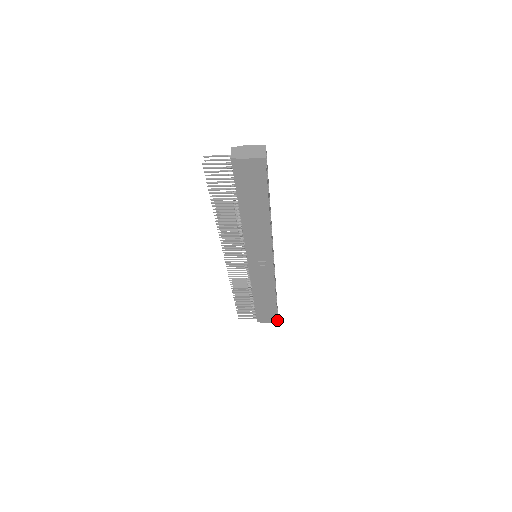
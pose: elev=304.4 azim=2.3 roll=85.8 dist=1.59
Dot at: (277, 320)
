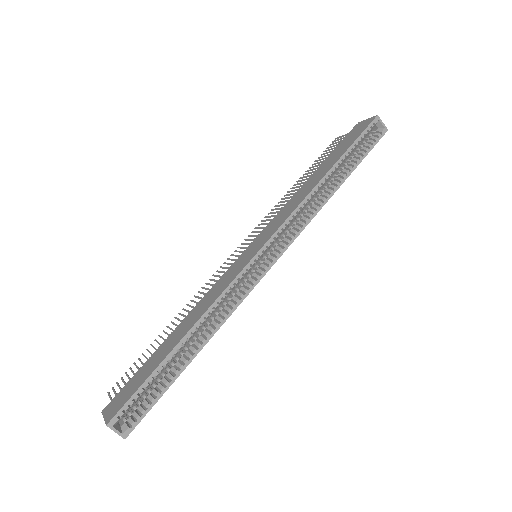
Dot at: (382, 136)
